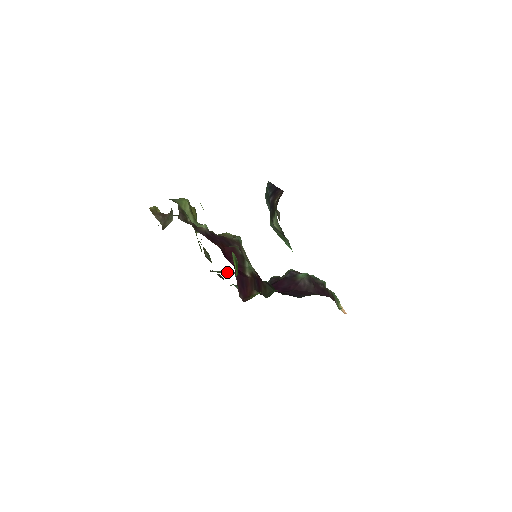
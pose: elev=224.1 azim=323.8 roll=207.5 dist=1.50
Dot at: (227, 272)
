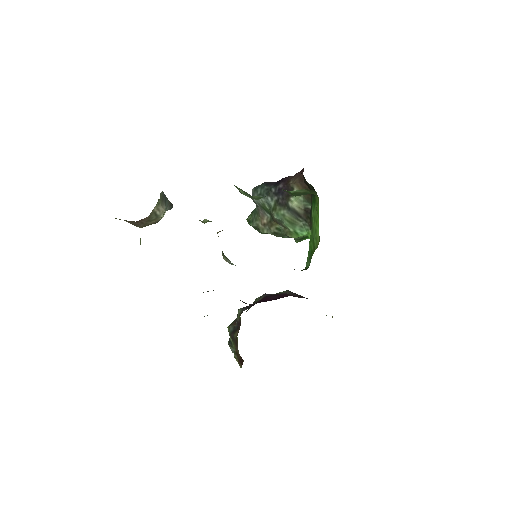
Dot at: occluded
